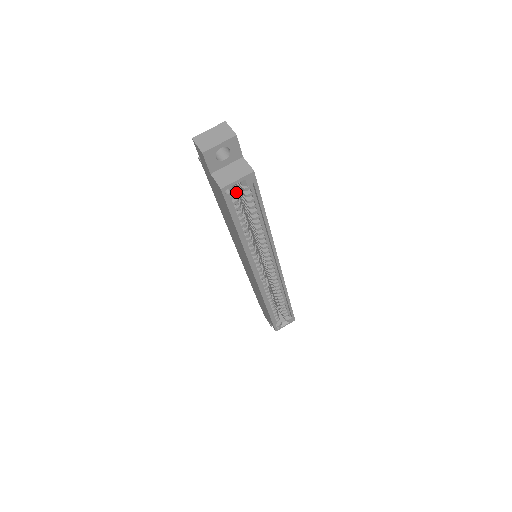
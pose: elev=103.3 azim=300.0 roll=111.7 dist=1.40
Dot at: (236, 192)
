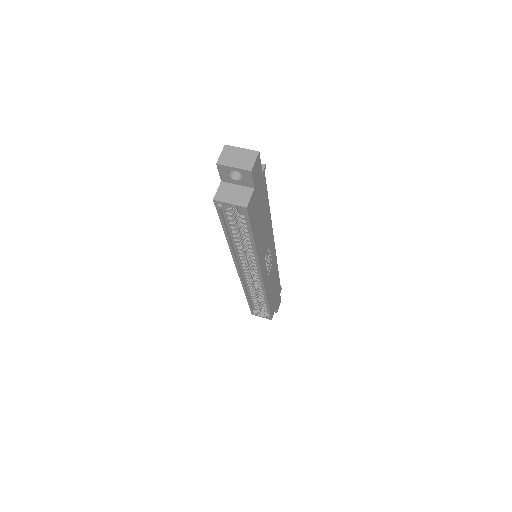
Dot at: occluded
